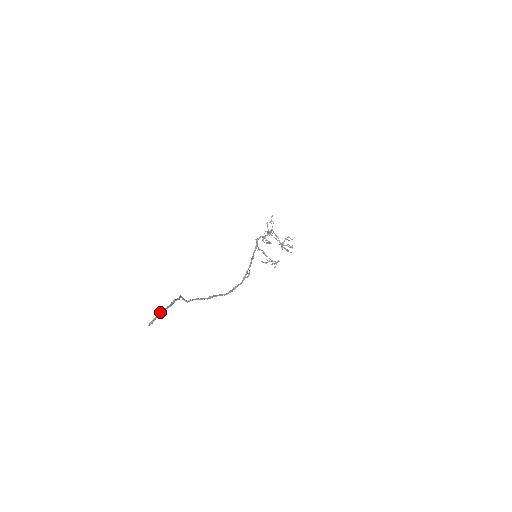
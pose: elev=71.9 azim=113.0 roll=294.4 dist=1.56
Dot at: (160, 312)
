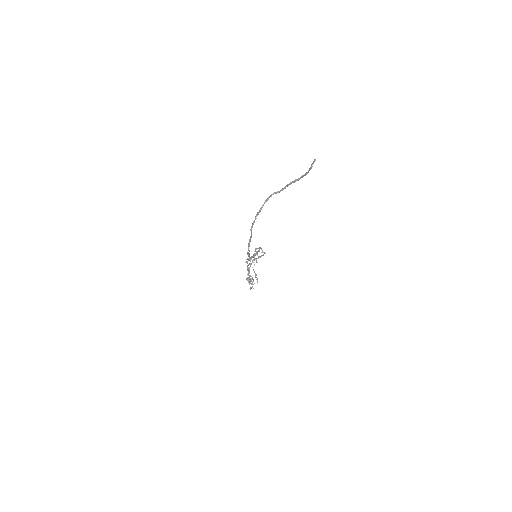
Dot at: (312, 166)
